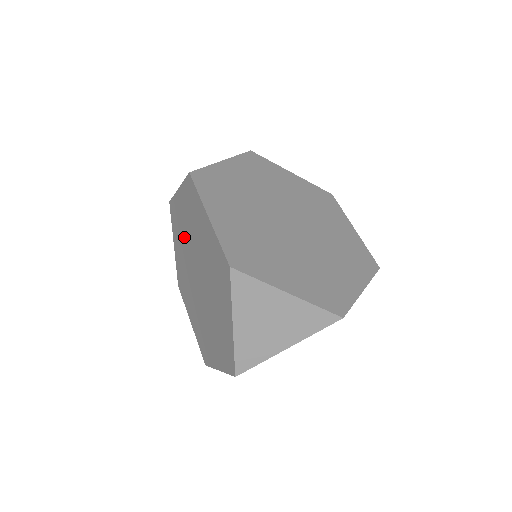
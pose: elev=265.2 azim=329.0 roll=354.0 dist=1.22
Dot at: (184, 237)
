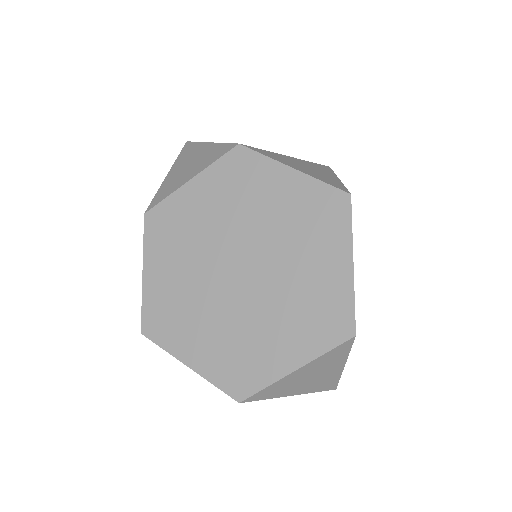
Dot at: occluded
